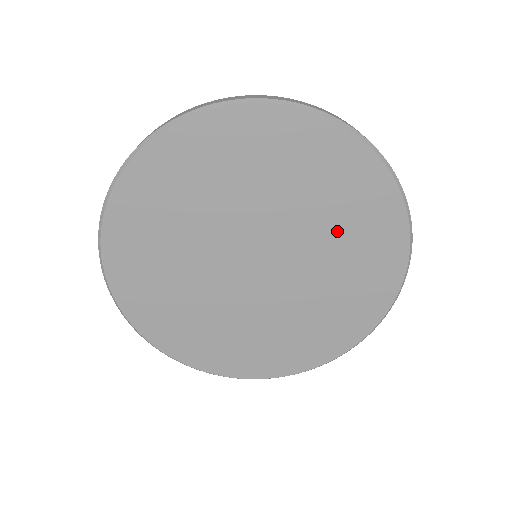
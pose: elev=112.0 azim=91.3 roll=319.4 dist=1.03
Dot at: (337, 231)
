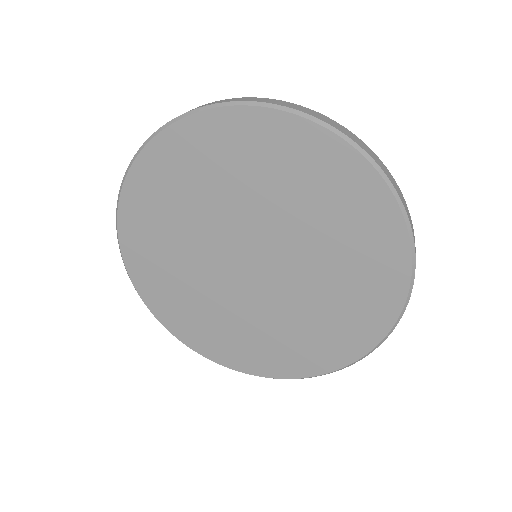
Dot at: (335, 255)
